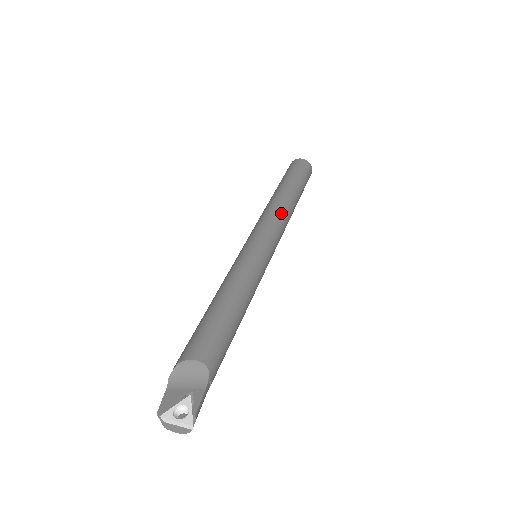
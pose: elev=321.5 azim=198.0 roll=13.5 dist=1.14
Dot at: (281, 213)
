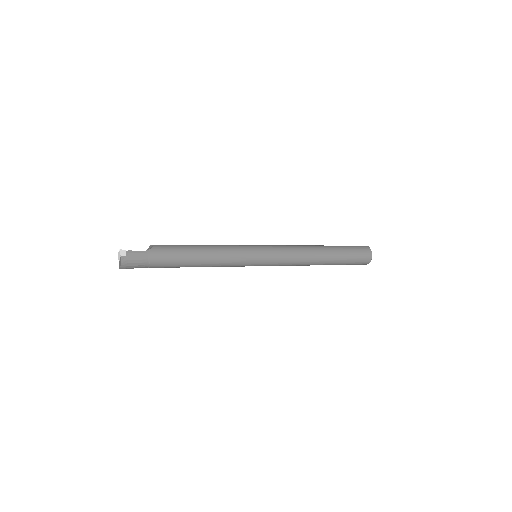
Dot at: (296, 246)
